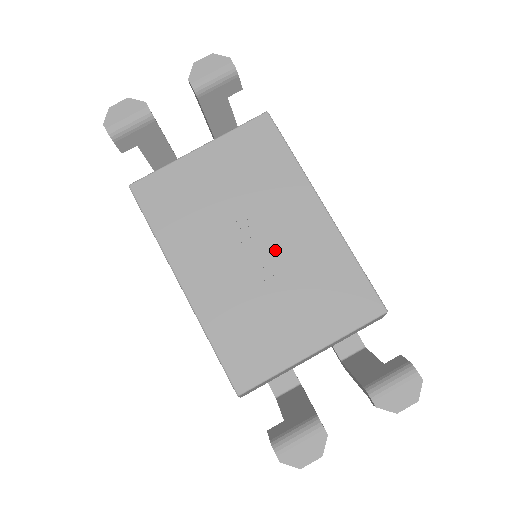
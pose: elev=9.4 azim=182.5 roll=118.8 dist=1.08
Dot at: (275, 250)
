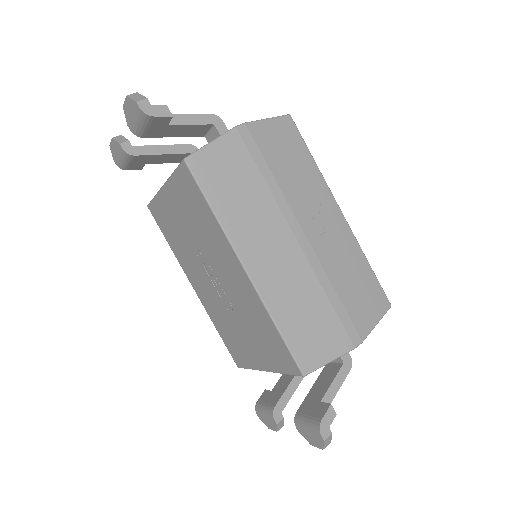
Dot at: (226, 290)
